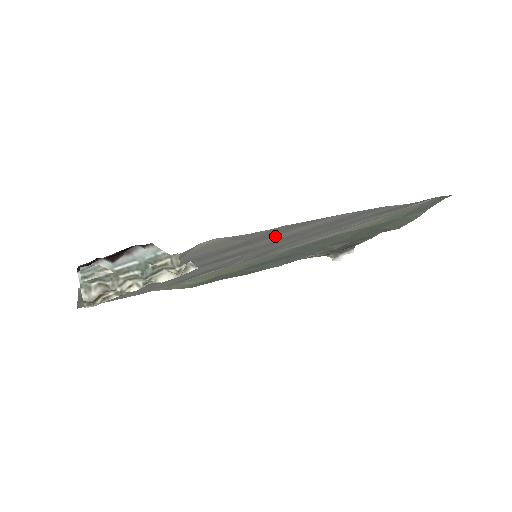
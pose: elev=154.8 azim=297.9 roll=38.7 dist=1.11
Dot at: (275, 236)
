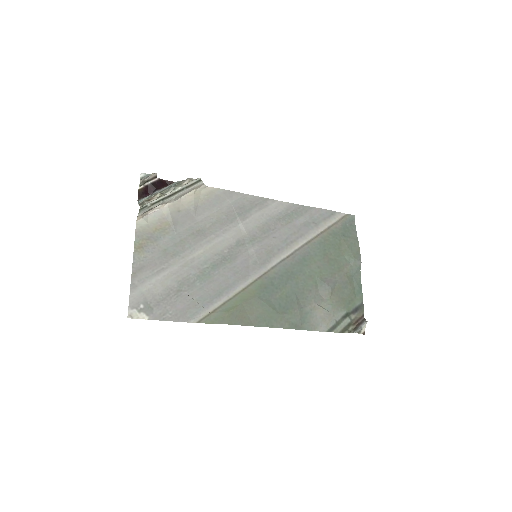
Dot at: (251, 216)
